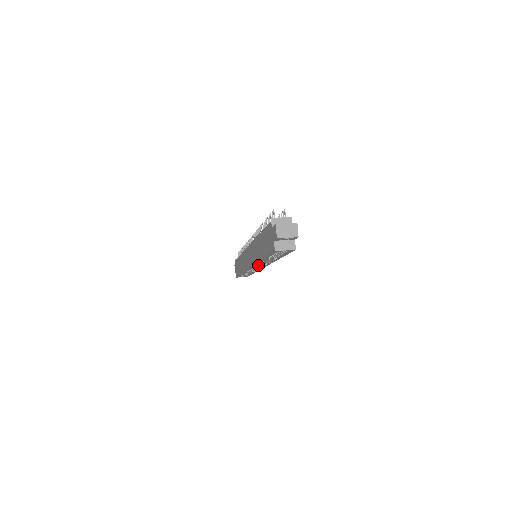
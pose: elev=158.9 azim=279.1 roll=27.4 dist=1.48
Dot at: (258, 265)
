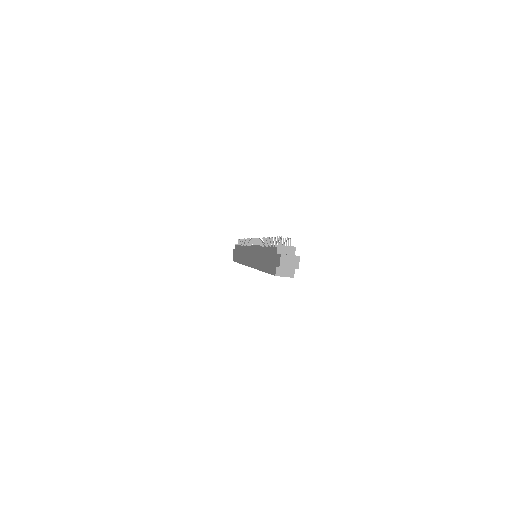
Dot at: occluded
